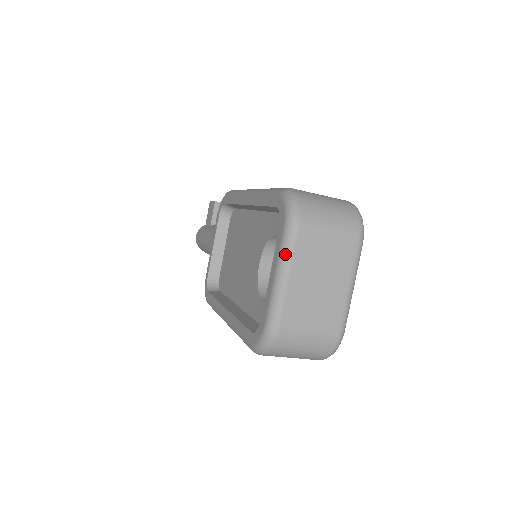
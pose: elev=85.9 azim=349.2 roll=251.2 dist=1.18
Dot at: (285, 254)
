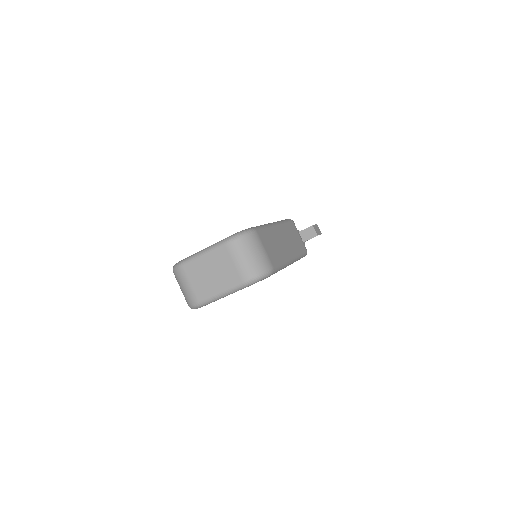
Dot at: (213, 246)
